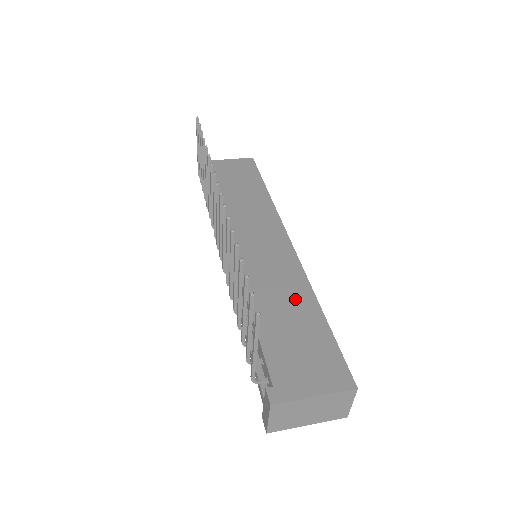
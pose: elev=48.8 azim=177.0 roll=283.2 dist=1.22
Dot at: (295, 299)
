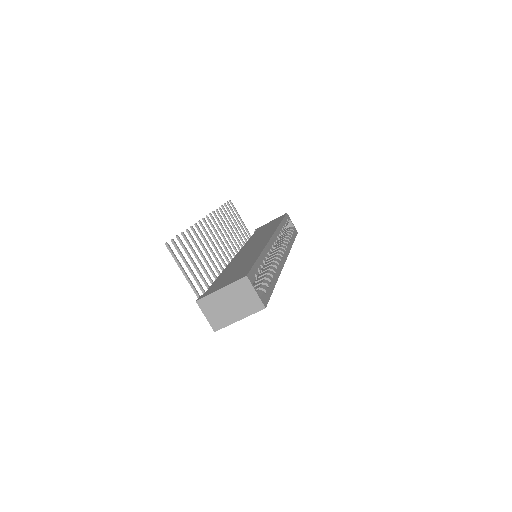
Dot at: (249, 258)
